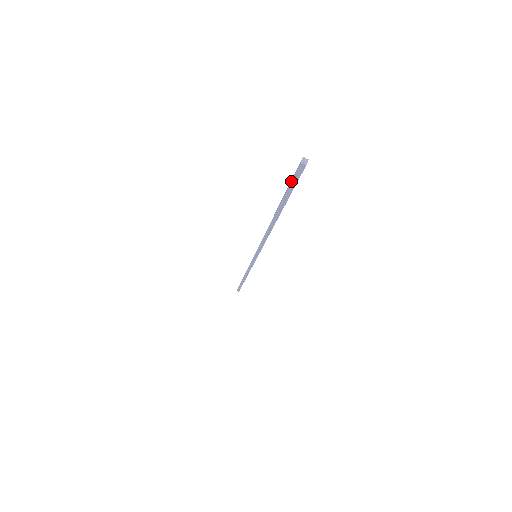
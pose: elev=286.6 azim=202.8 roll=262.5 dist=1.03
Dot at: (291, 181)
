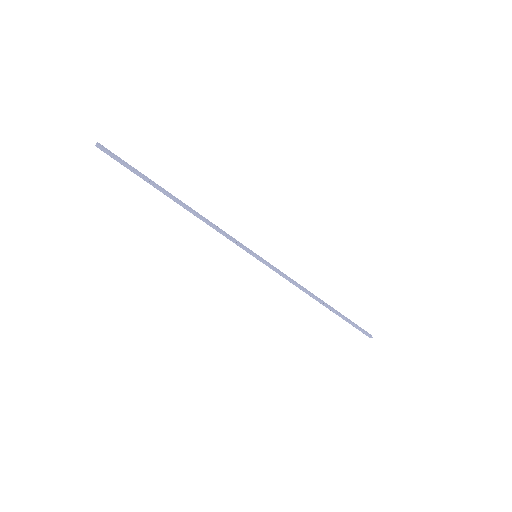
Dot at: occluded
